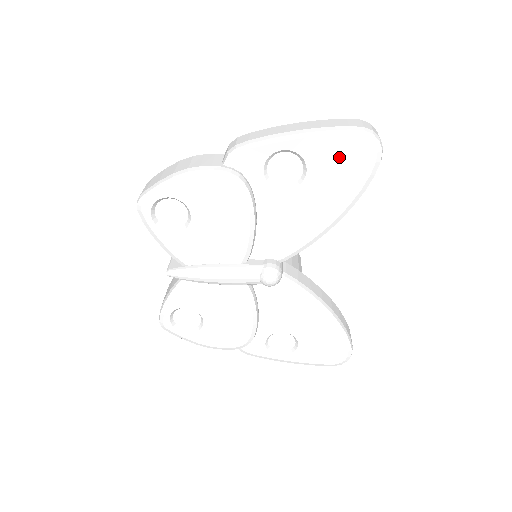
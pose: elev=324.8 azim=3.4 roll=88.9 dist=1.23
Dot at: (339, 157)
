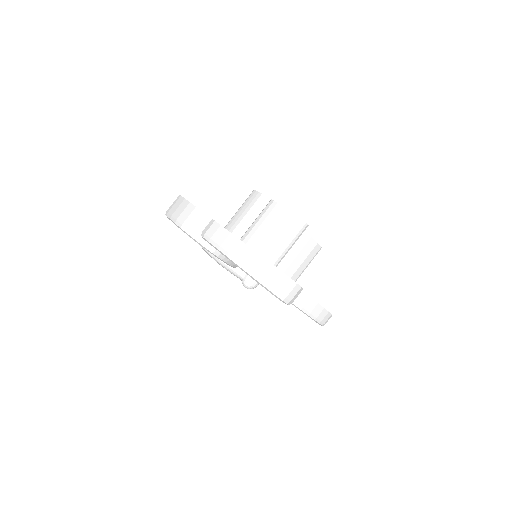
Dot at: occluded
